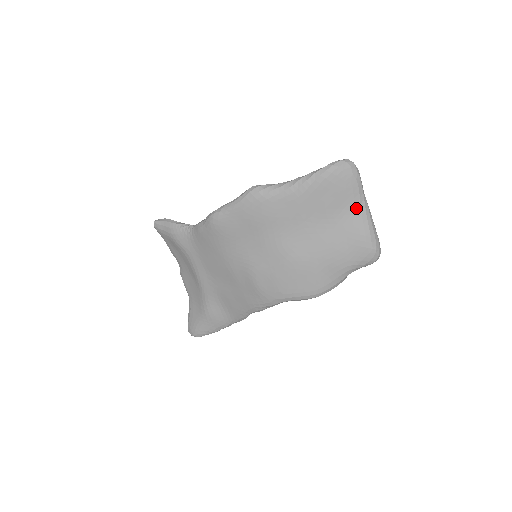
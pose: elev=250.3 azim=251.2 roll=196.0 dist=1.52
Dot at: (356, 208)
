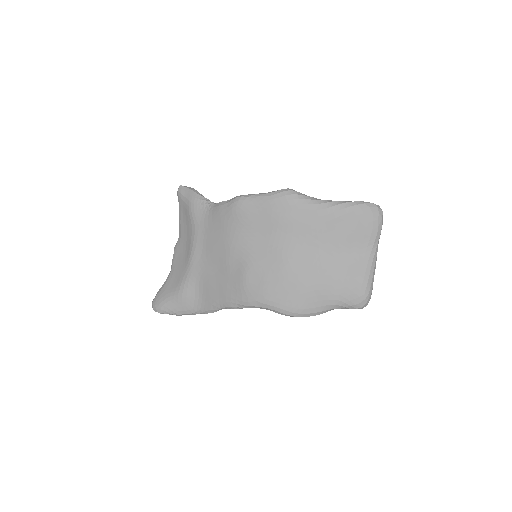
Dot at: (367, 251)
